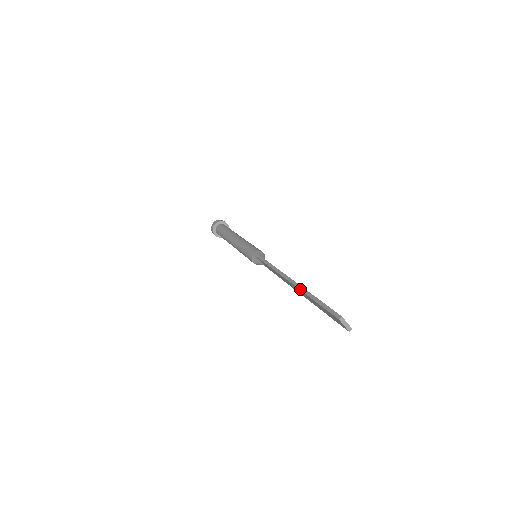
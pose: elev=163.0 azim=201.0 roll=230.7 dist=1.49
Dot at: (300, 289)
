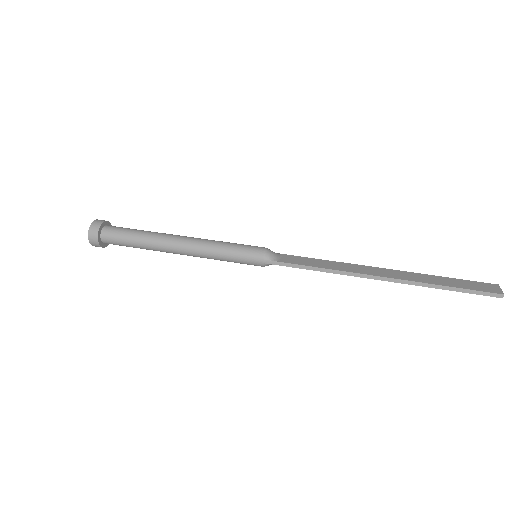
Dot at: occluded
